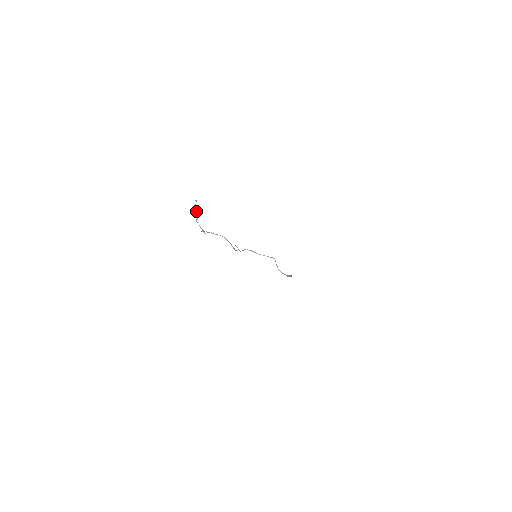
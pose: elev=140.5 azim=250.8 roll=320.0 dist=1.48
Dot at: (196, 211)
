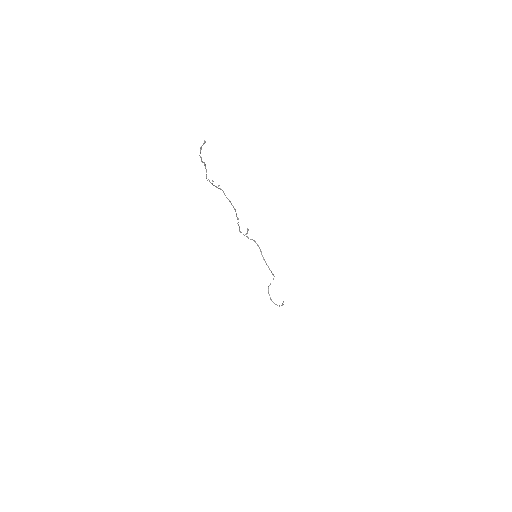
Dot at: (200, 152)
